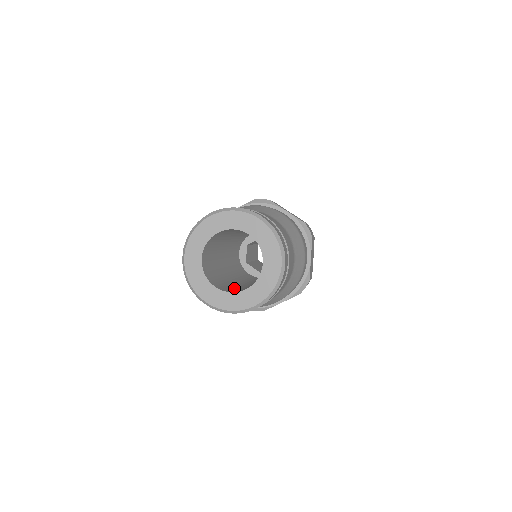
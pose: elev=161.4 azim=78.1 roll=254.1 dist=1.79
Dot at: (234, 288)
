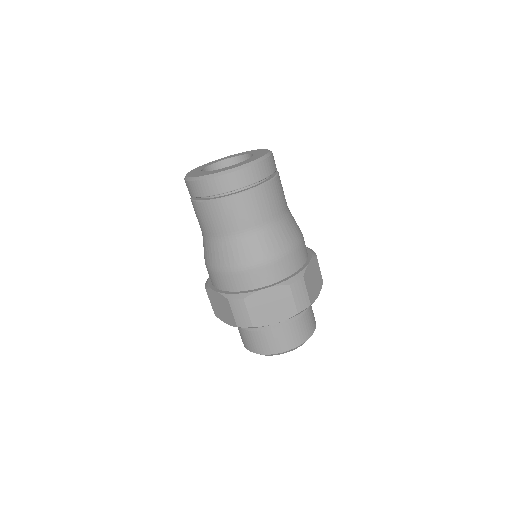
Dot at: occluded
